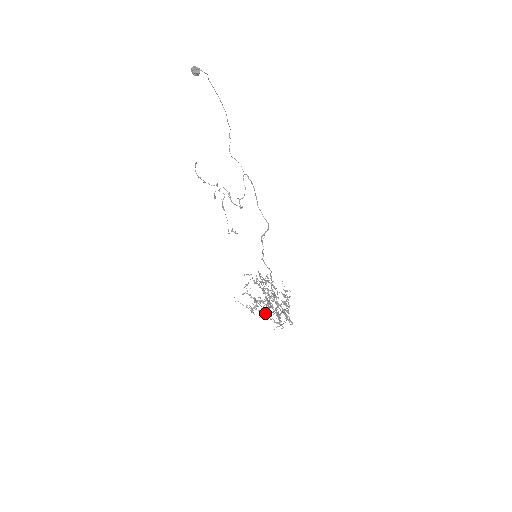
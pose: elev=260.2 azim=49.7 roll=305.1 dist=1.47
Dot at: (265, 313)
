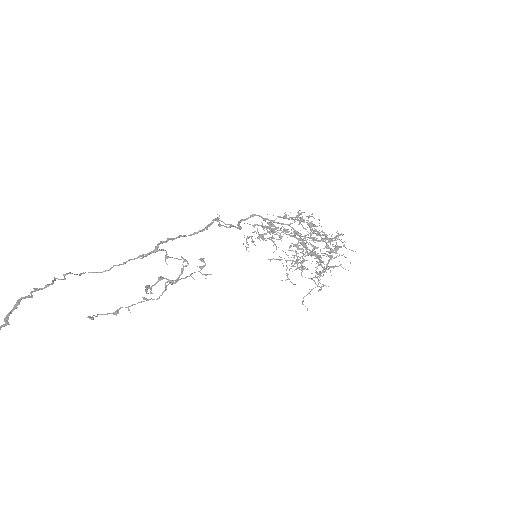
Dot at: occluded
